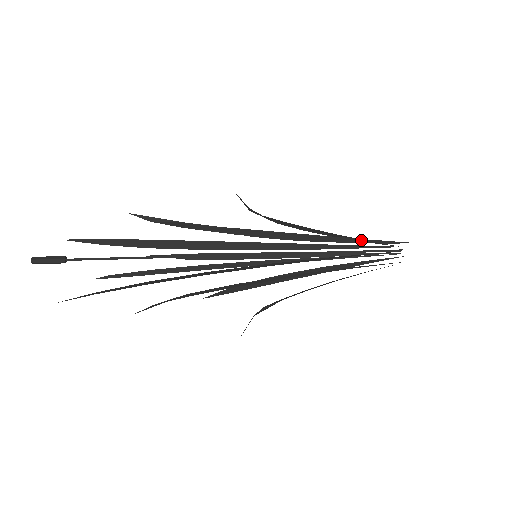
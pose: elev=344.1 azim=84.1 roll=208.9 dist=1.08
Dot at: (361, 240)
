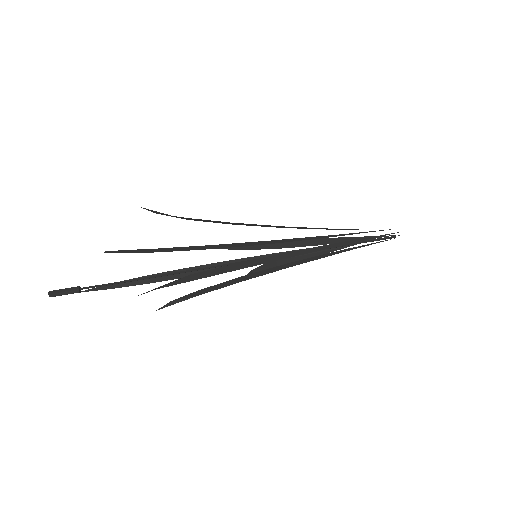
Dot at: occluded
